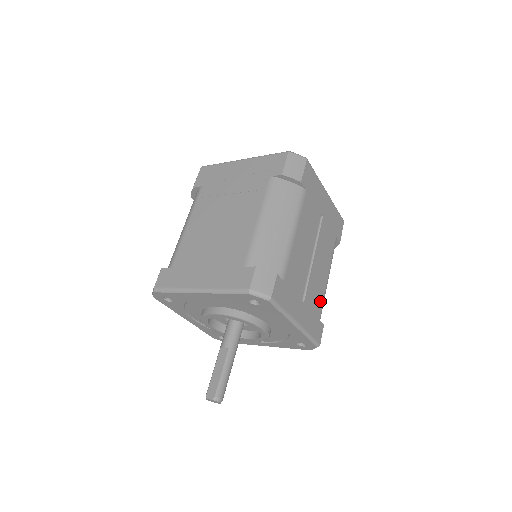
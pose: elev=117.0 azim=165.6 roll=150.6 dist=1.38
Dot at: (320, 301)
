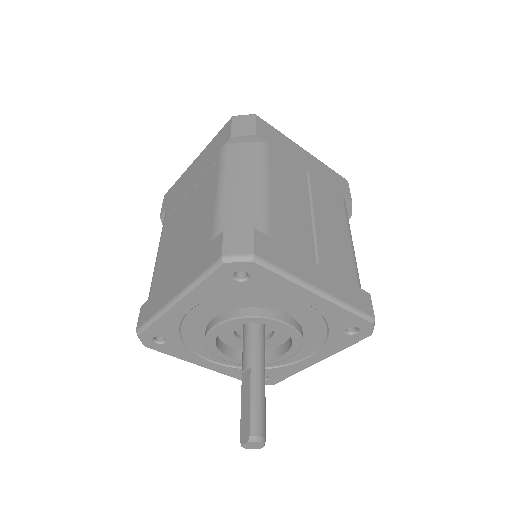
Dot at: (349, 265)
